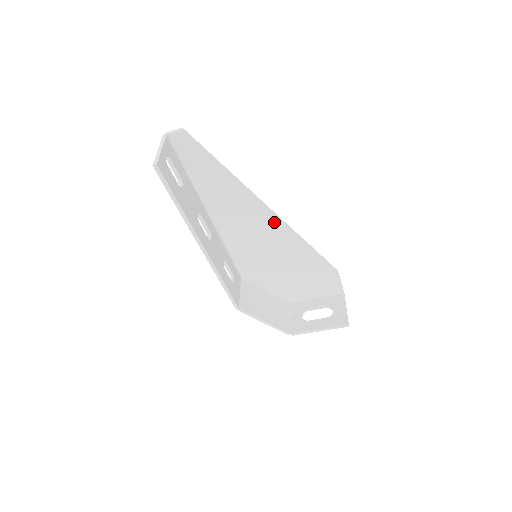
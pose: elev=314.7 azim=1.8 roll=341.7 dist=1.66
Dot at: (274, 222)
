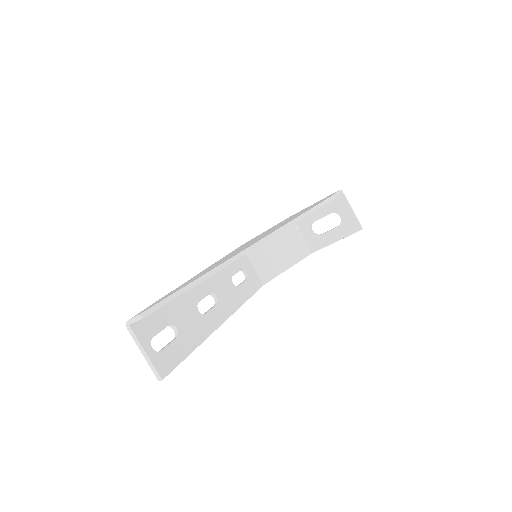
Dot at: occluded
